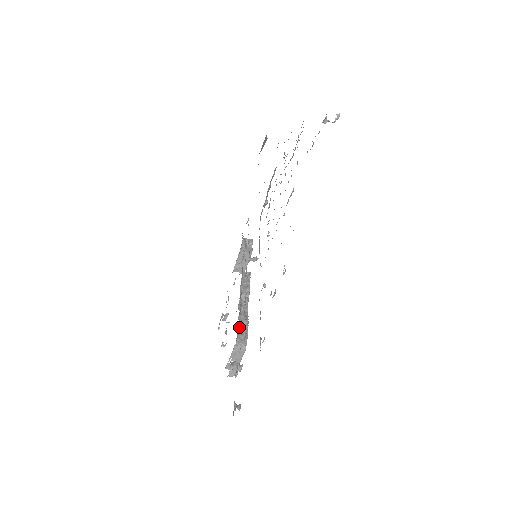
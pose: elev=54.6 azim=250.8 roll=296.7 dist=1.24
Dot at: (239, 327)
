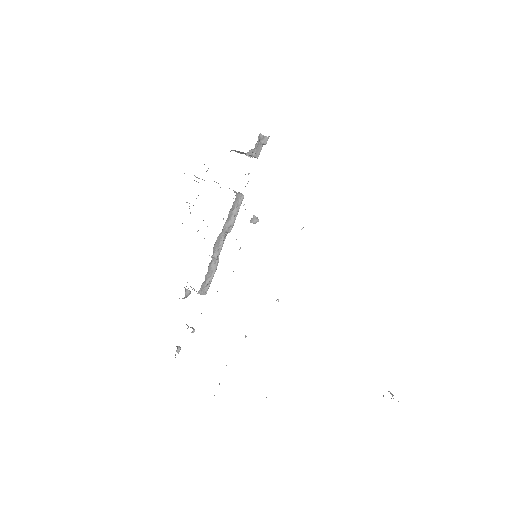
Dot at: occluded
